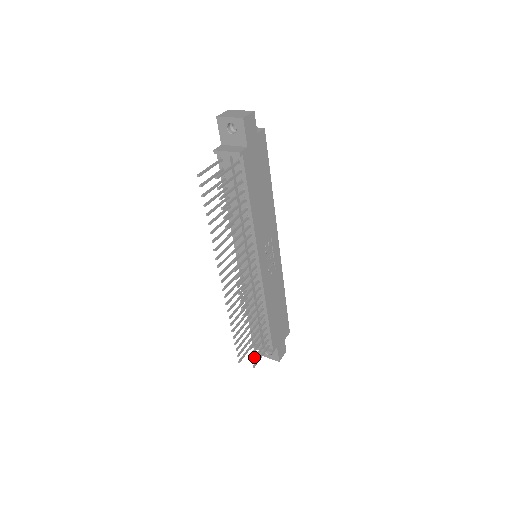
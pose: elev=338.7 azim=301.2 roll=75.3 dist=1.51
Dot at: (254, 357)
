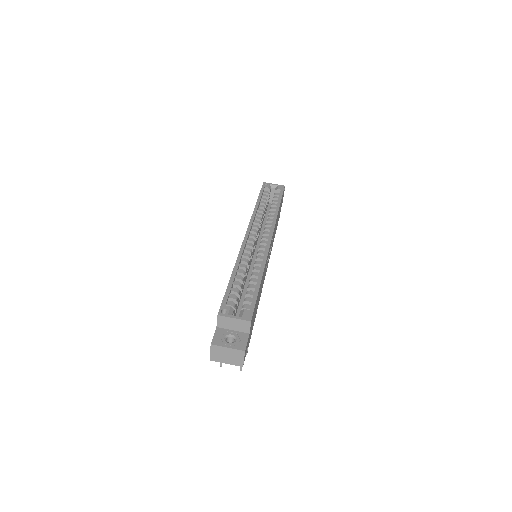
Dot at: occluded
